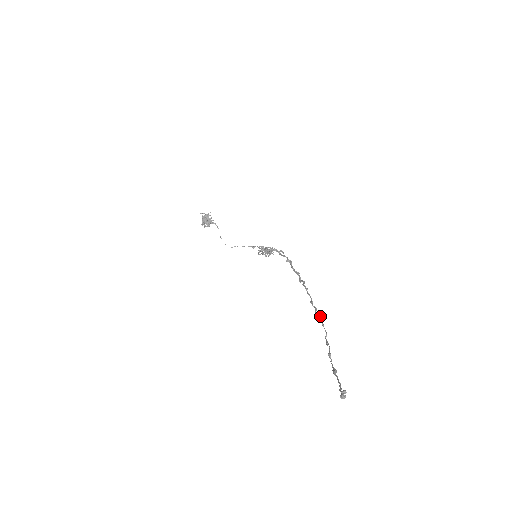
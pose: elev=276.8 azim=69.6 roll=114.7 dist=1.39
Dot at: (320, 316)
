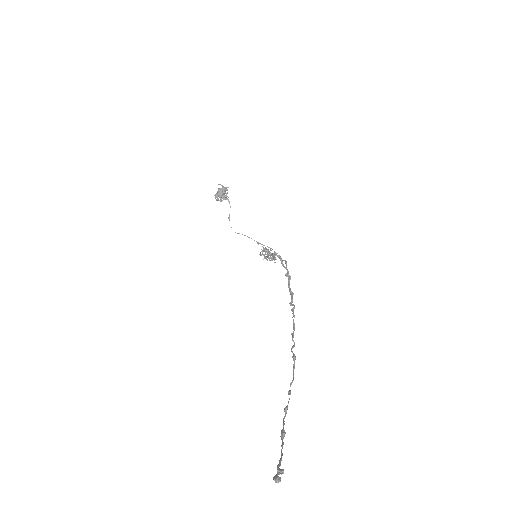
Dot at: (295, 356)
